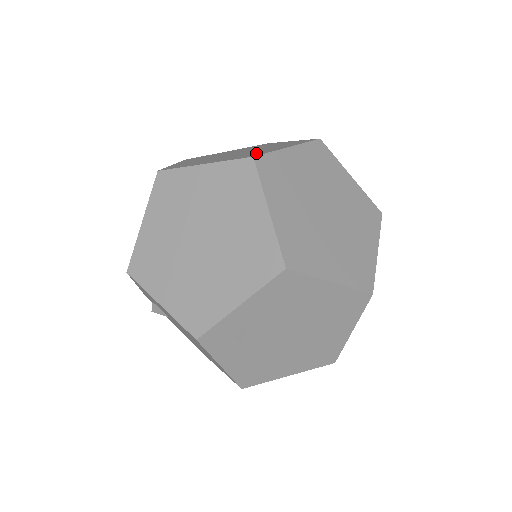
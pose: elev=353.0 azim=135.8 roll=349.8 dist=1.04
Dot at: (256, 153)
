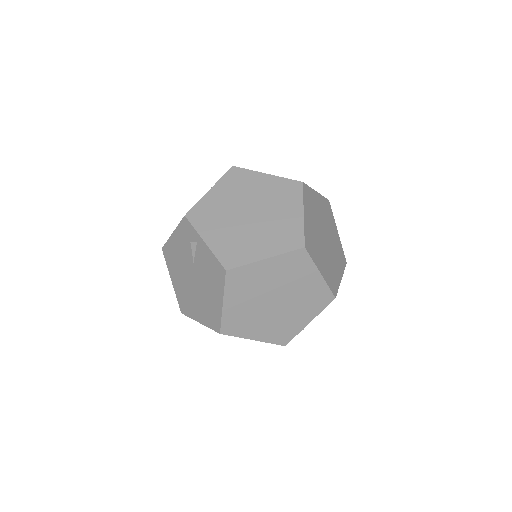
Dot at: (290, 231)
